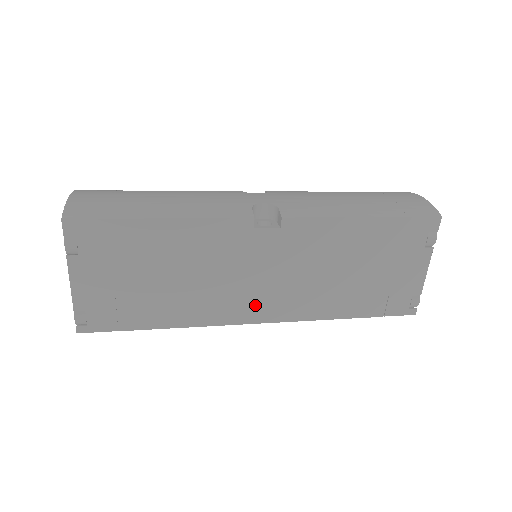
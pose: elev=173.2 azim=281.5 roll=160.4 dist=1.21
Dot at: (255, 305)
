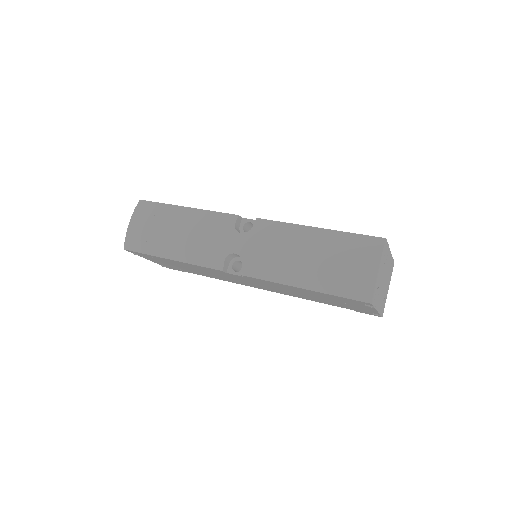
Dot at: (255, 286)
